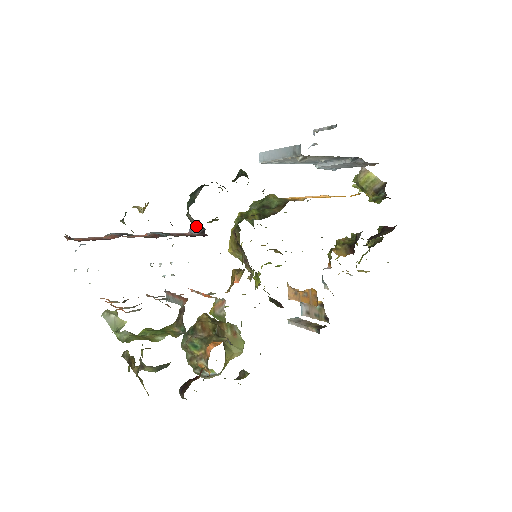
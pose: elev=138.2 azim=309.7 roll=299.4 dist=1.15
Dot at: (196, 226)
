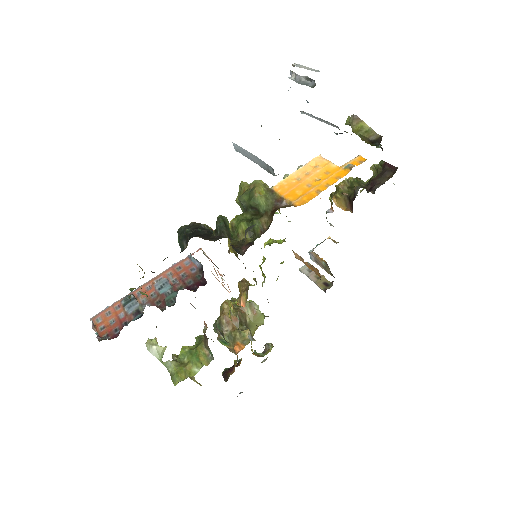
Dot at: (193, 258)
